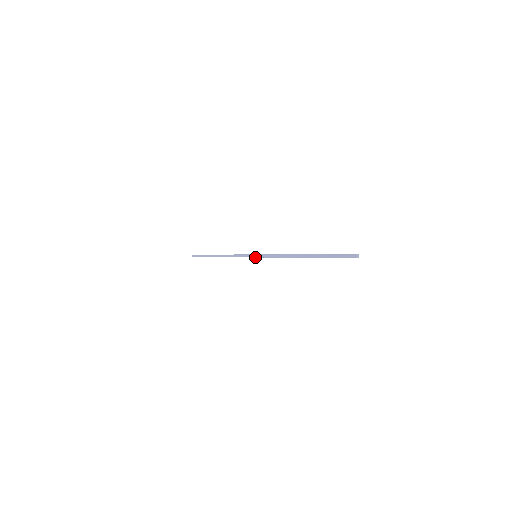
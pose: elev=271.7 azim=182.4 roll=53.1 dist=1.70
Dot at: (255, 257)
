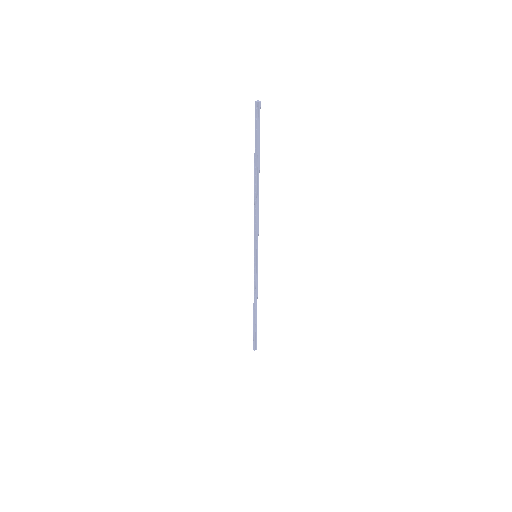
Dot at: (257, 258)
